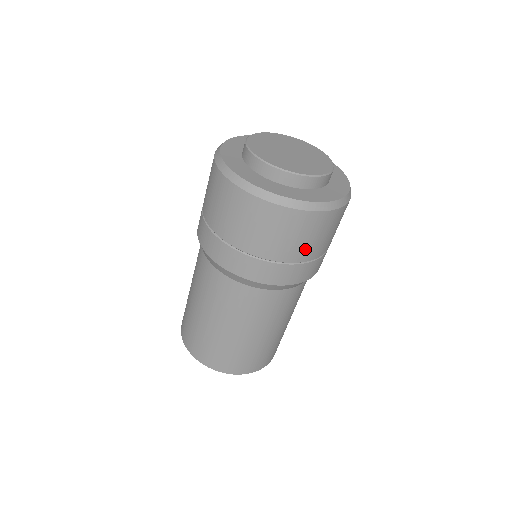
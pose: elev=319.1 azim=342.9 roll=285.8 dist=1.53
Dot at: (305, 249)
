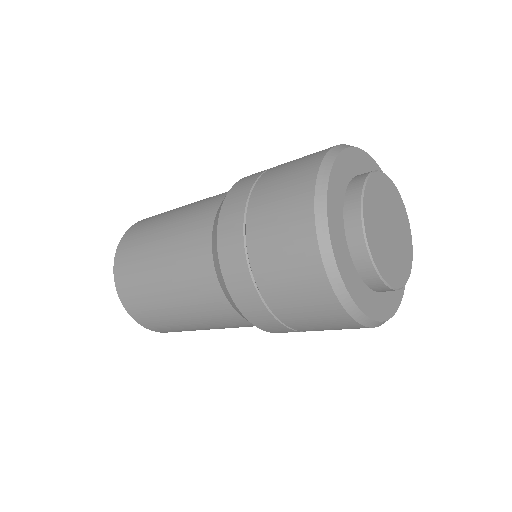
Dot at: (312, 328)
